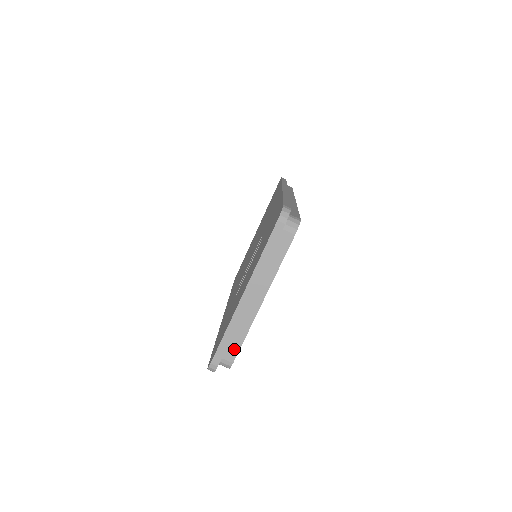
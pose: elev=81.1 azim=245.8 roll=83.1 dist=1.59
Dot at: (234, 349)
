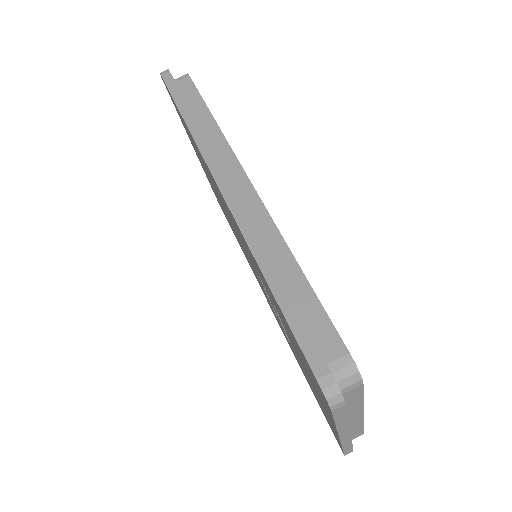
Dot at: (358, 434)
